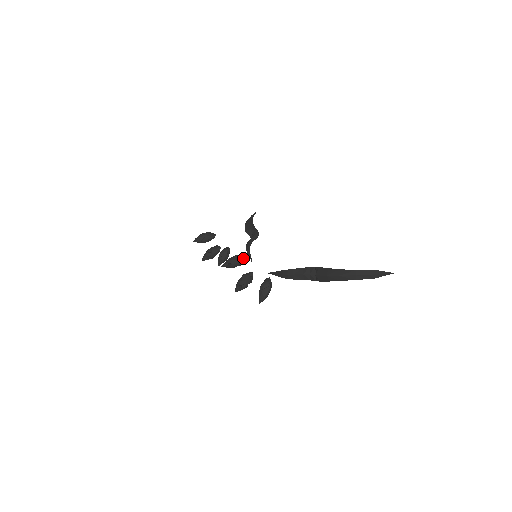
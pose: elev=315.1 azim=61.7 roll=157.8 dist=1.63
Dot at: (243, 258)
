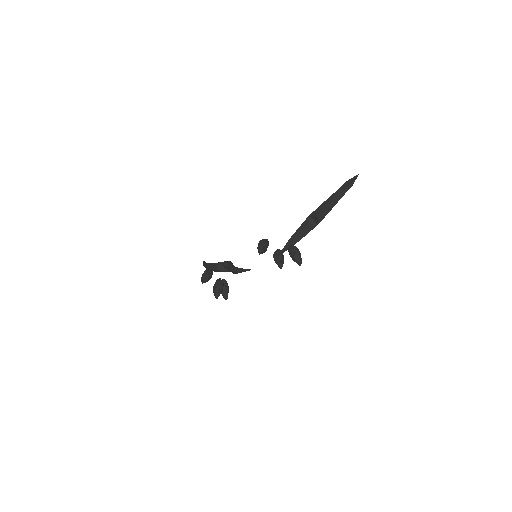
Dot at: (266, 240)
